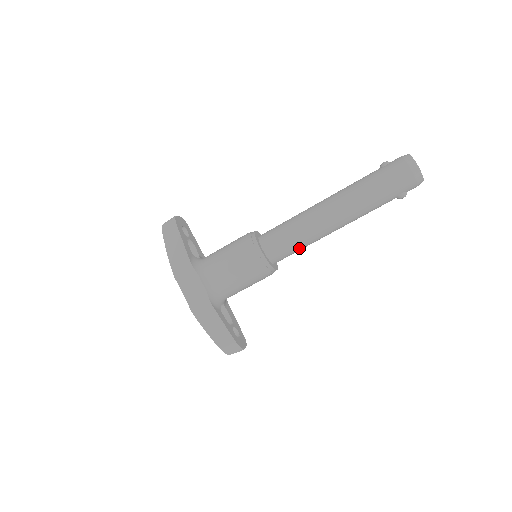
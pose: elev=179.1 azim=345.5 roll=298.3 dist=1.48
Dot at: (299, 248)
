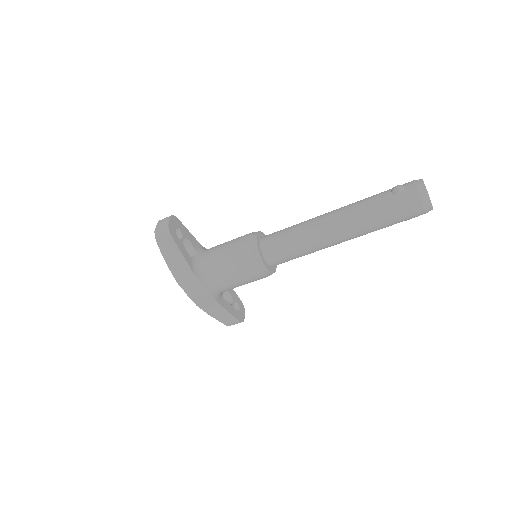
Dot at: occluded
